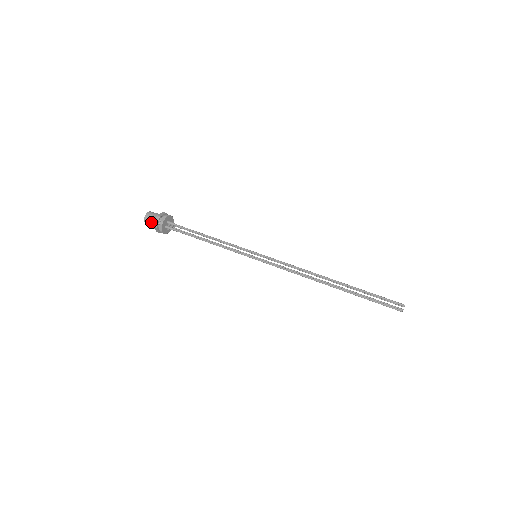
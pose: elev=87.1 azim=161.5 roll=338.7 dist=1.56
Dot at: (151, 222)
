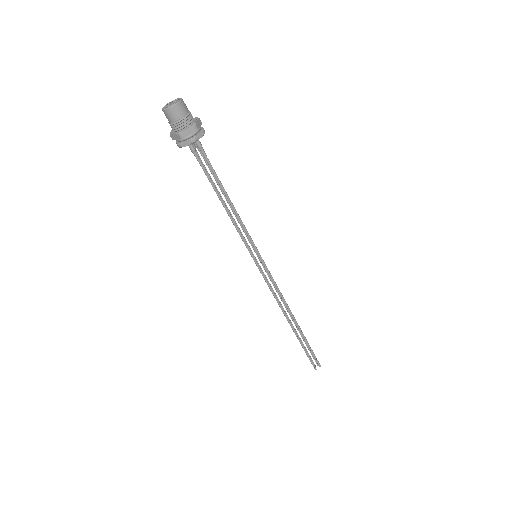
Dot at: (178, 122)
